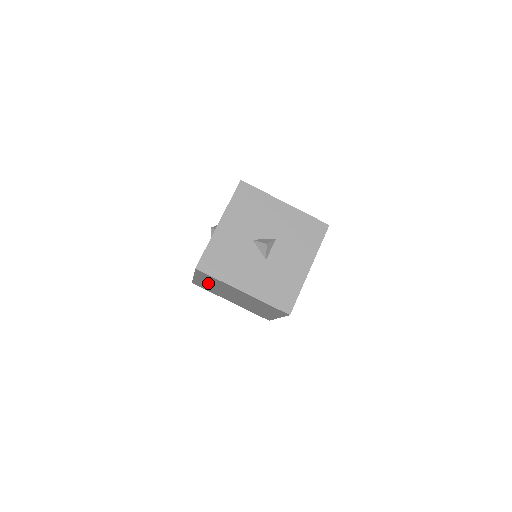
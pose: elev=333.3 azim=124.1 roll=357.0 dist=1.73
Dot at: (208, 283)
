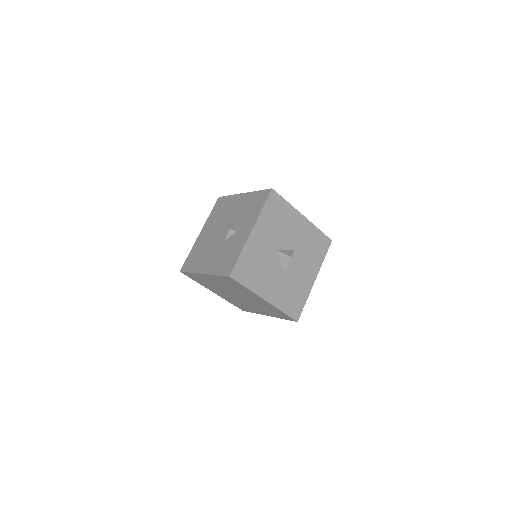
Dot at: (216, 282)
